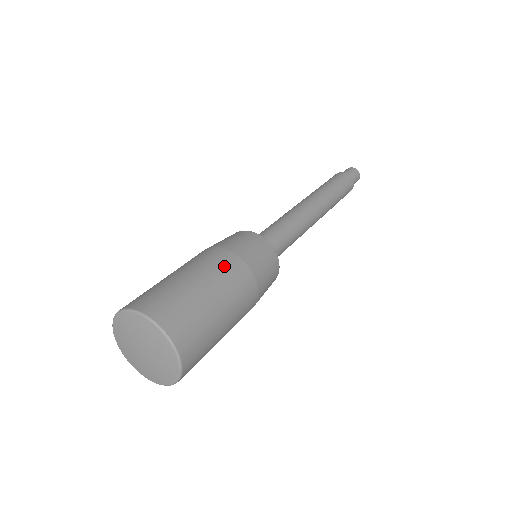
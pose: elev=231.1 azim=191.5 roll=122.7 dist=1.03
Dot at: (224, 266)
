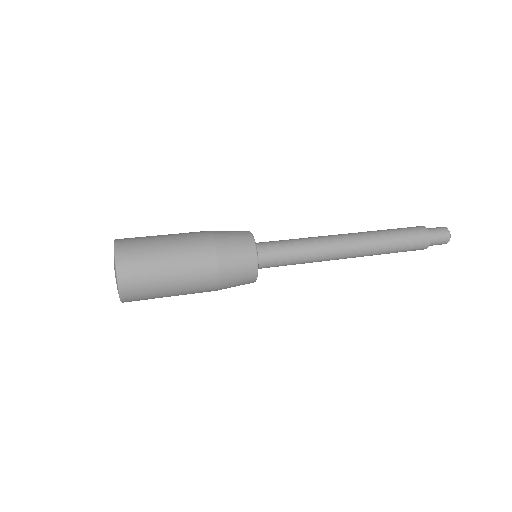
Dot at: occluded
